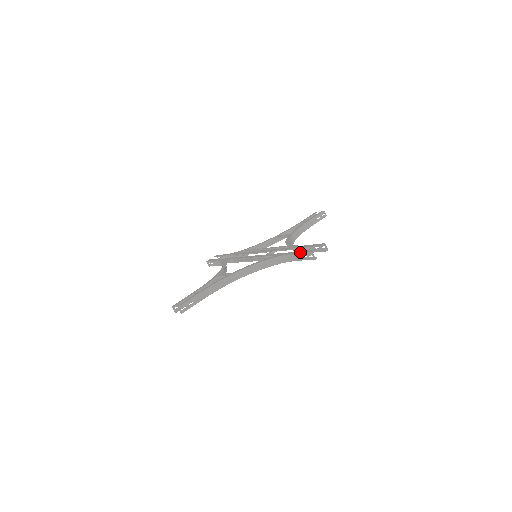
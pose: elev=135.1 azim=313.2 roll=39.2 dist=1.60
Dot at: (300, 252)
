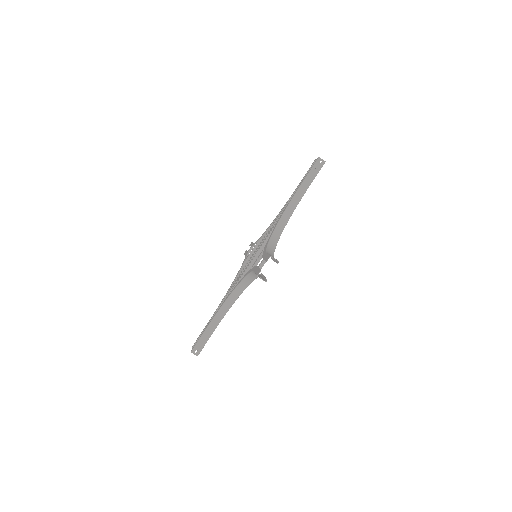
Dot at: (307, 174)
